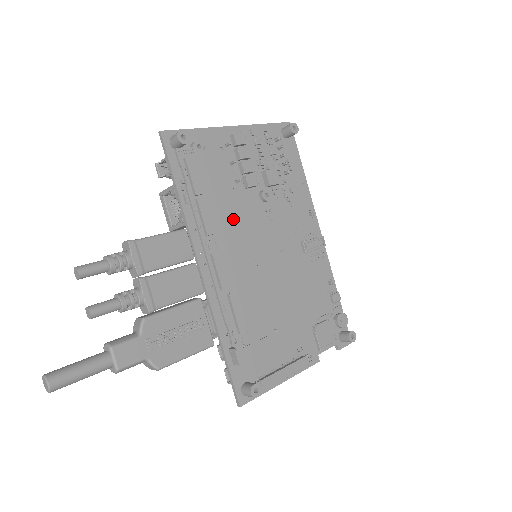
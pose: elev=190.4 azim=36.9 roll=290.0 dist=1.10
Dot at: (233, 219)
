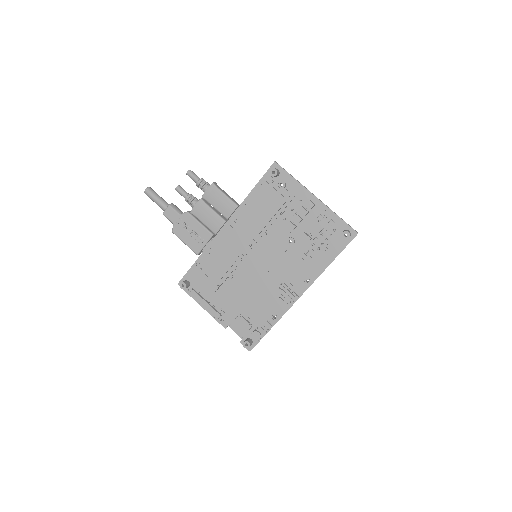
Dot at: (256, 226)
